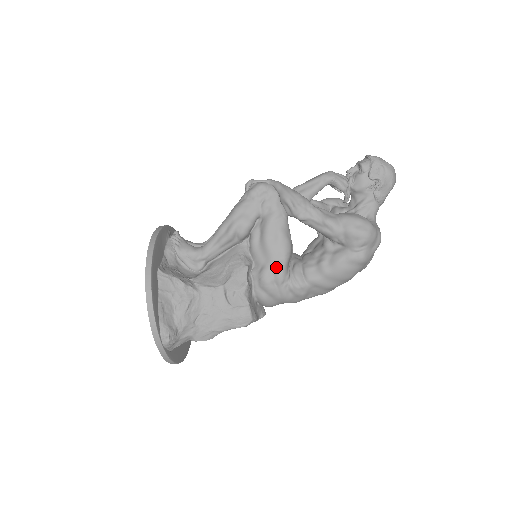
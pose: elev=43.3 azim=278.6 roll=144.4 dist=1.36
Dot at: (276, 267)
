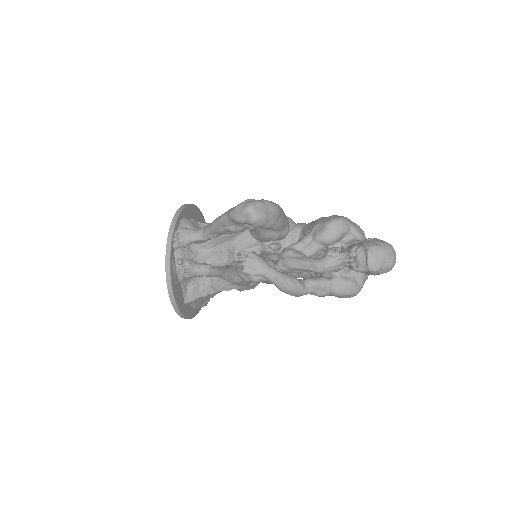
Dot at: occluded
